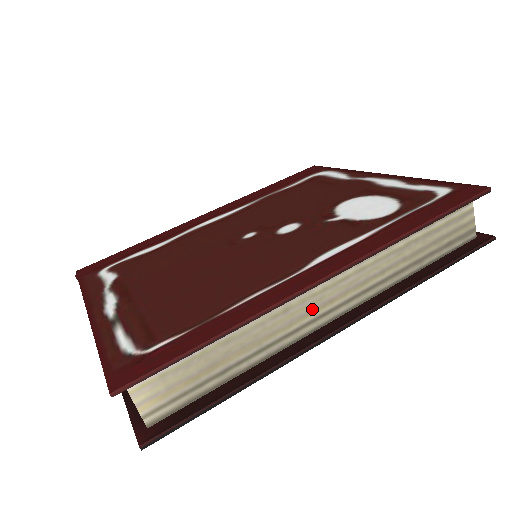
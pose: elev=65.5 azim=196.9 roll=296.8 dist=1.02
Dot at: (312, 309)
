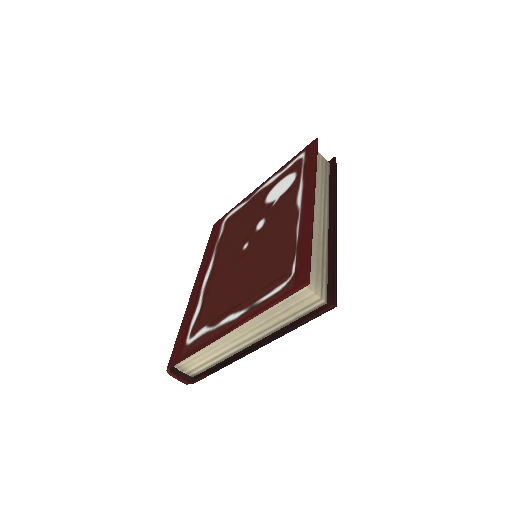
Dot at: (319, 219)
